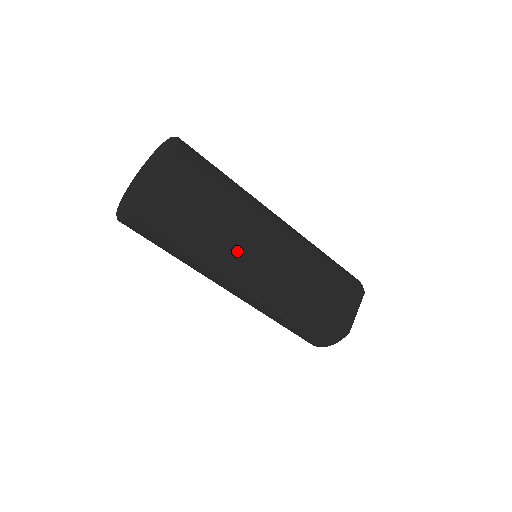
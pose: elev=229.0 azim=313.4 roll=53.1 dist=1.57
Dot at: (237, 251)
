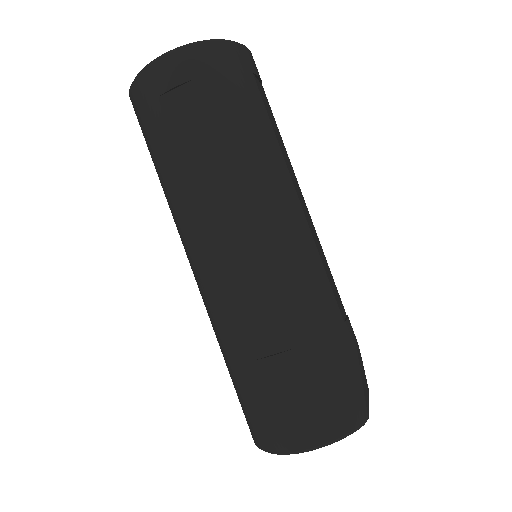
Dot at: (282, 177)
